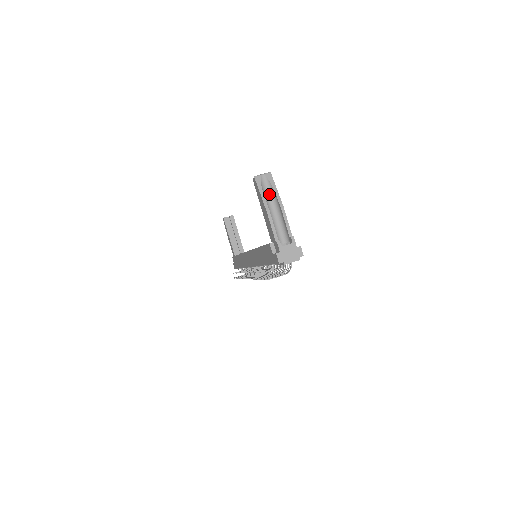
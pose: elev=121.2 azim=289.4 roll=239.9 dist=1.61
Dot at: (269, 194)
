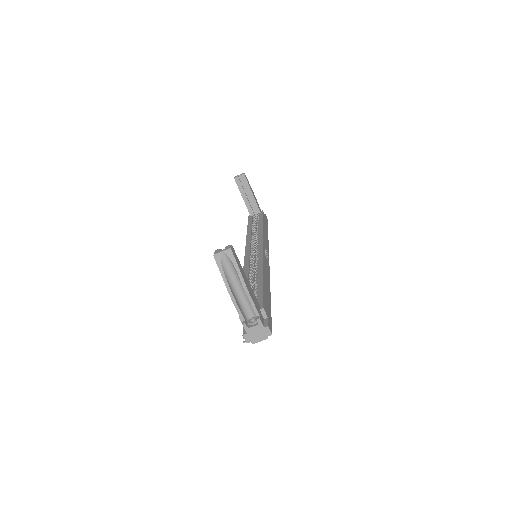
Dot at: (232, 271)
